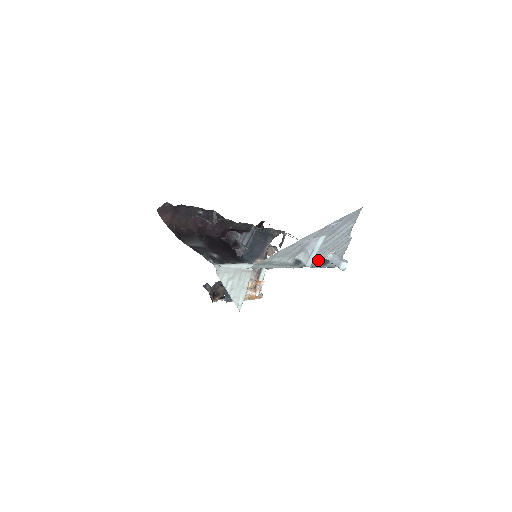
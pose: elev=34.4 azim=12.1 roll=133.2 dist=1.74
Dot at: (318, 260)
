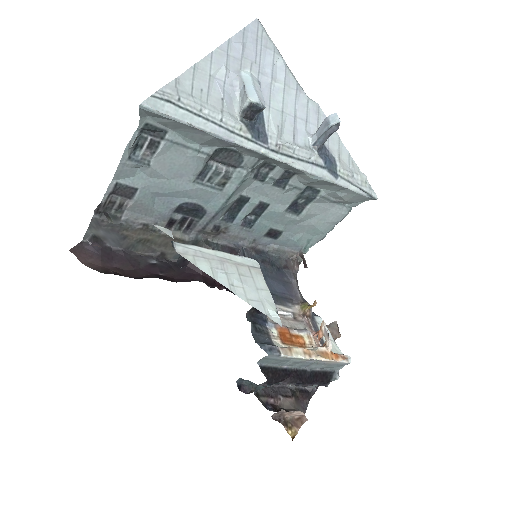
Dot at: (301, 147)
